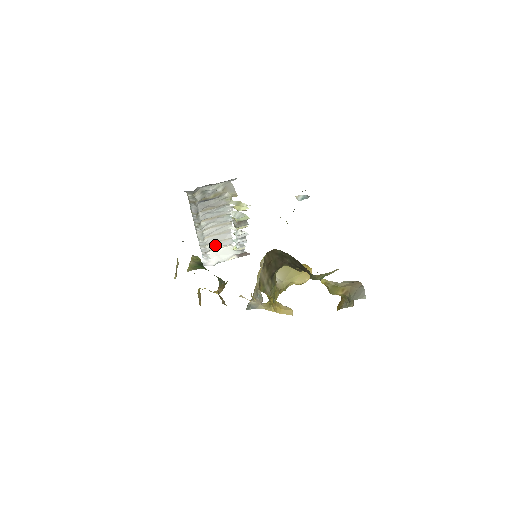
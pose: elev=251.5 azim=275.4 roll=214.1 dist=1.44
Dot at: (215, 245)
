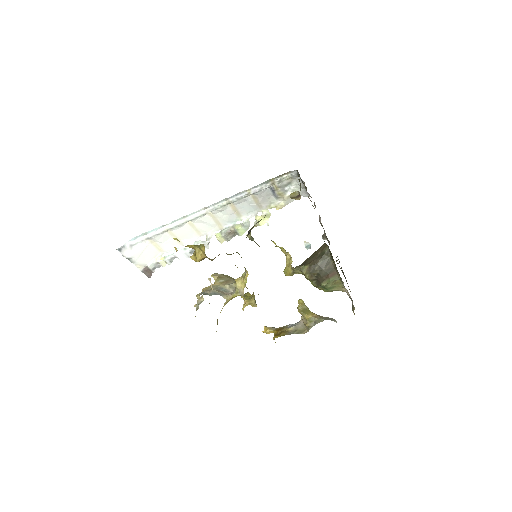
Dot at: (166, 238)
